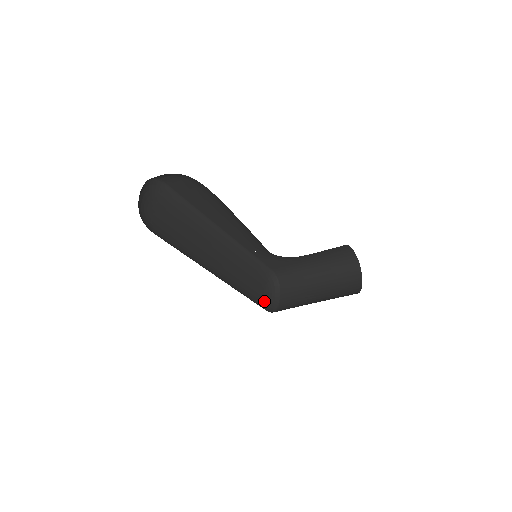
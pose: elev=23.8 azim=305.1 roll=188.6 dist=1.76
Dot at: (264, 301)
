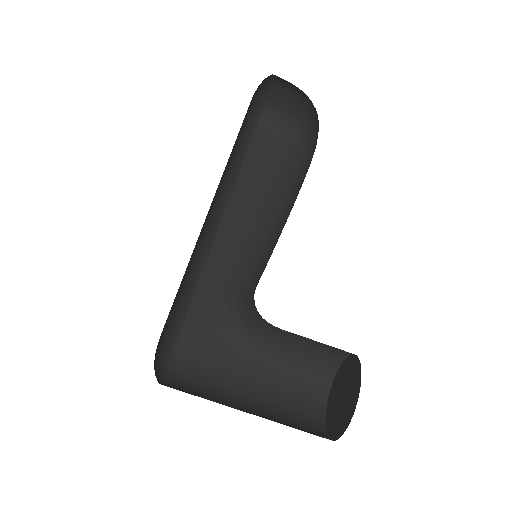
Dot at: occluded
